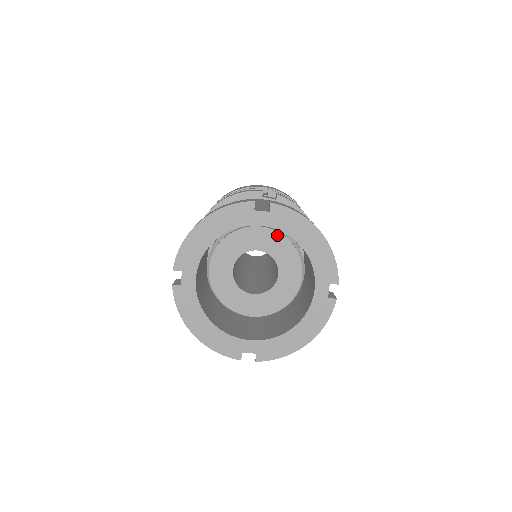
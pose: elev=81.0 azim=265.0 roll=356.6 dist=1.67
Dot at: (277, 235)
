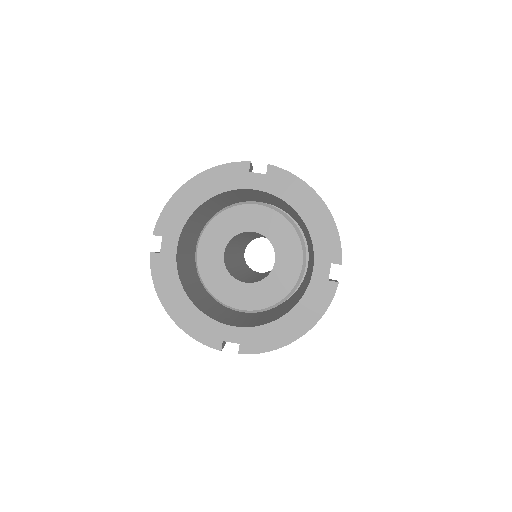
Dot at: (276, 215)
